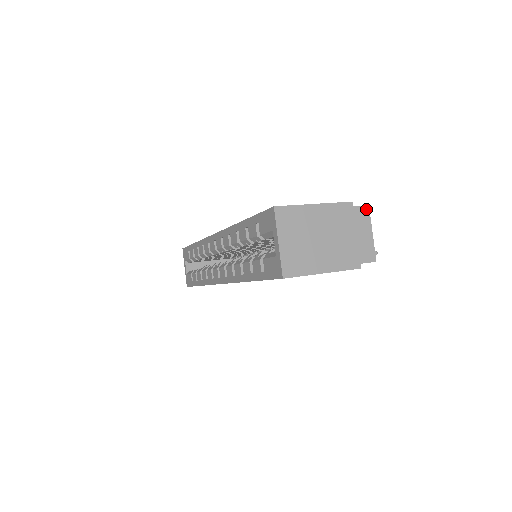
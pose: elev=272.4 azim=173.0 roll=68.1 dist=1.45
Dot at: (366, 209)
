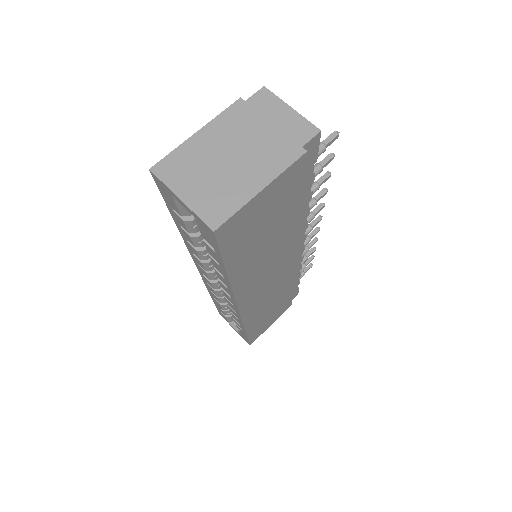
Dot at: (263, 92)
